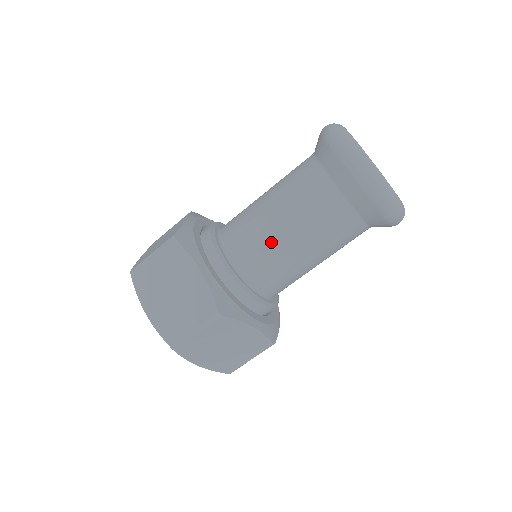
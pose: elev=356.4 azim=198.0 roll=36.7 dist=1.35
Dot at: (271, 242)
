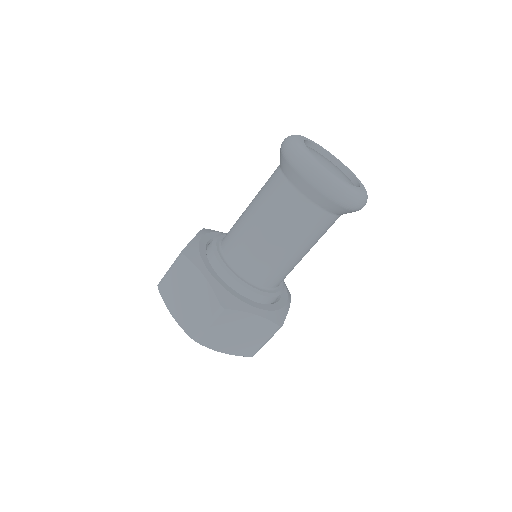
Dot at: (288, 263)
